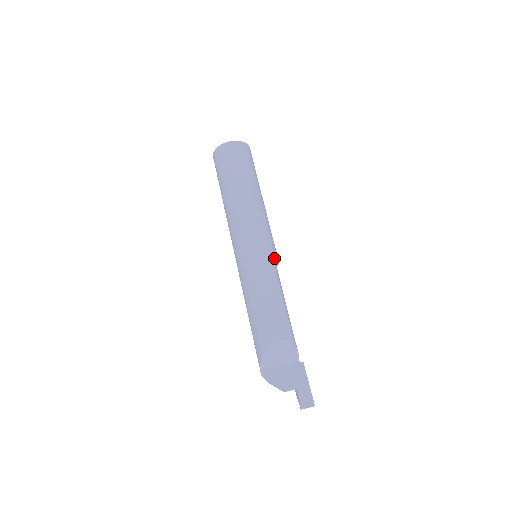
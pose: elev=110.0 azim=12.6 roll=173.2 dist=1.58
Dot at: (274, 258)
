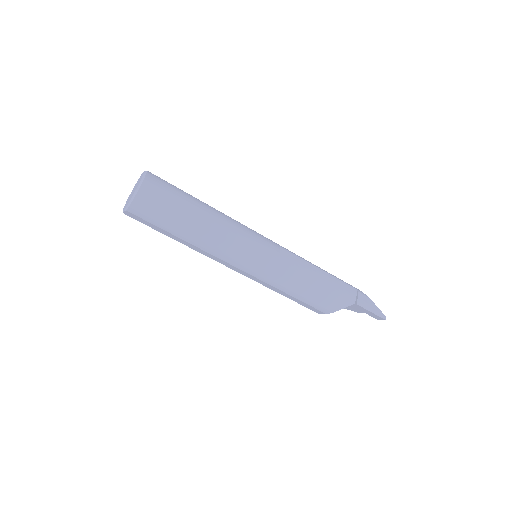
Dot at: (266, 276)
